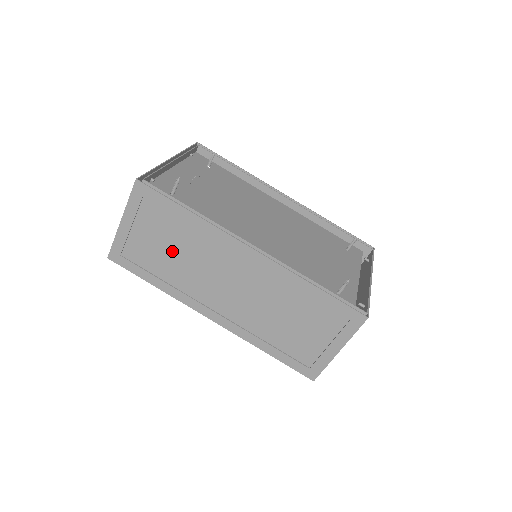
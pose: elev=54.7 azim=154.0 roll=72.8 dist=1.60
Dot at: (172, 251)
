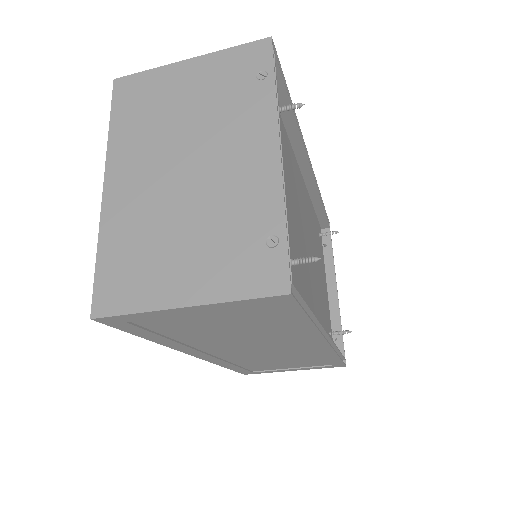
Dot at: (227, 330)
